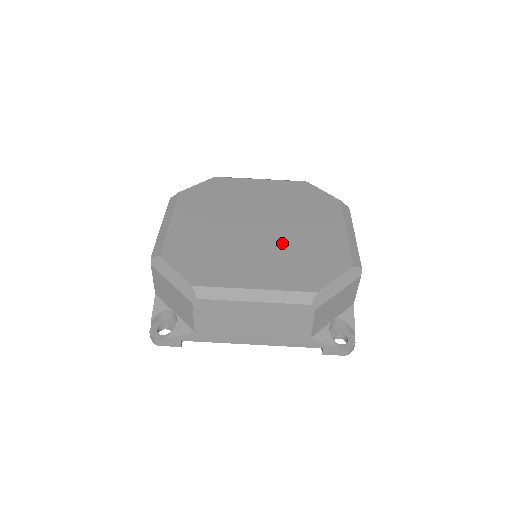
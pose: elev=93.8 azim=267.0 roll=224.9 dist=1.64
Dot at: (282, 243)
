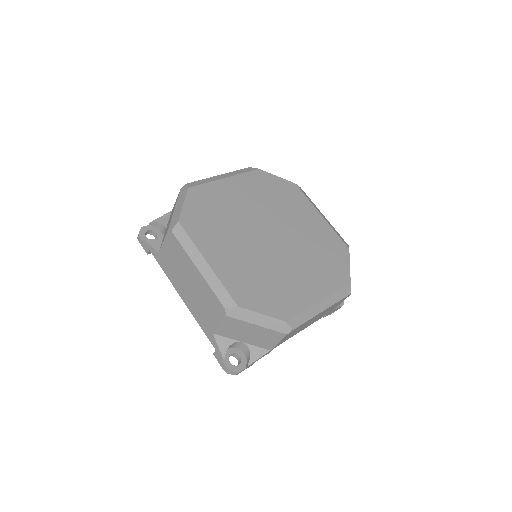
Dot at: (267, 260)
